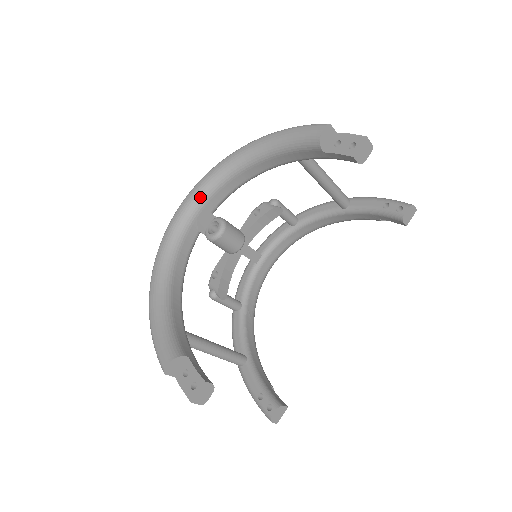
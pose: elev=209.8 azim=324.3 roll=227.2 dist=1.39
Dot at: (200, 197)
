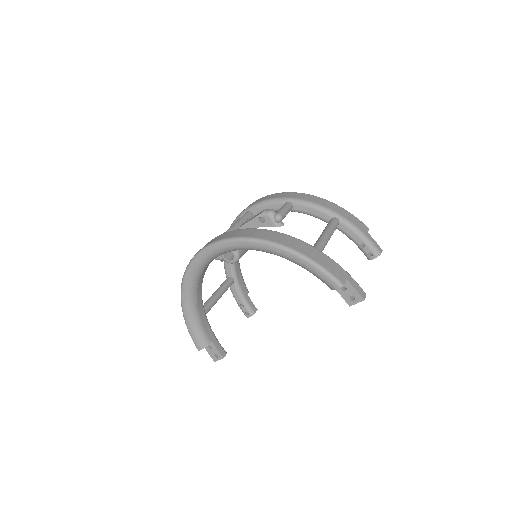
Dot at: (223, 252)
